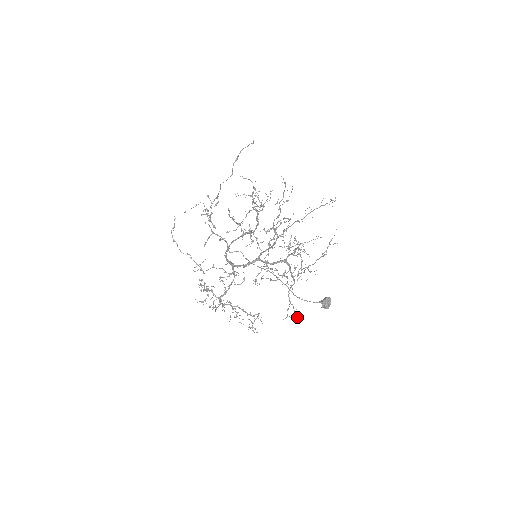
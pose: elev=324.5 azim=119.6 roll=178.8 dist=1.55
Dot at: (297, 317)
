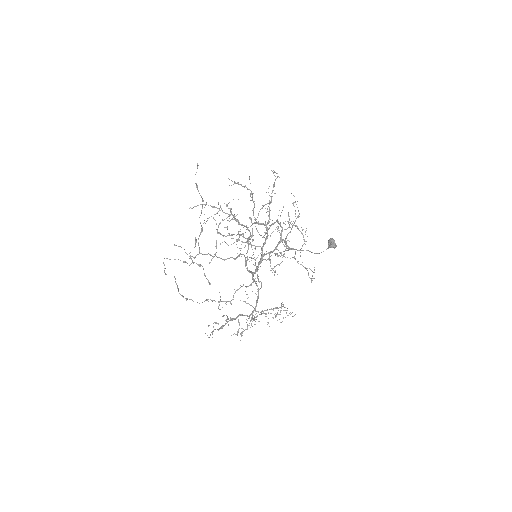
Dot at: occluded
